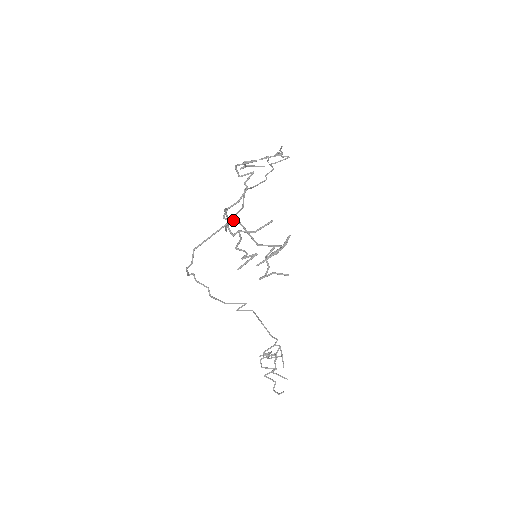
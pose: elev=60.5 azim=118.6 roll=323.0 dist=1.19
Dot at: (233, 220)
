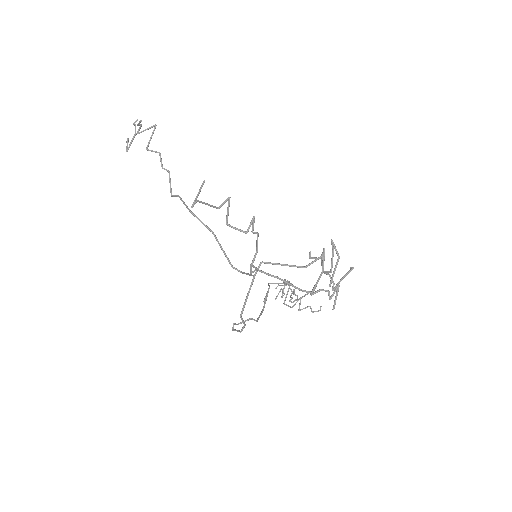
Dot at: (259, 266)
